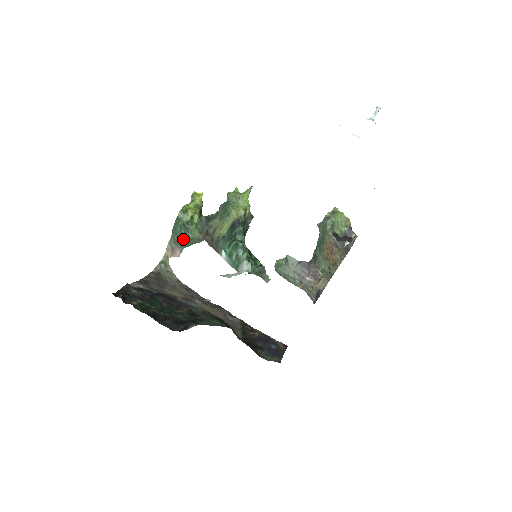
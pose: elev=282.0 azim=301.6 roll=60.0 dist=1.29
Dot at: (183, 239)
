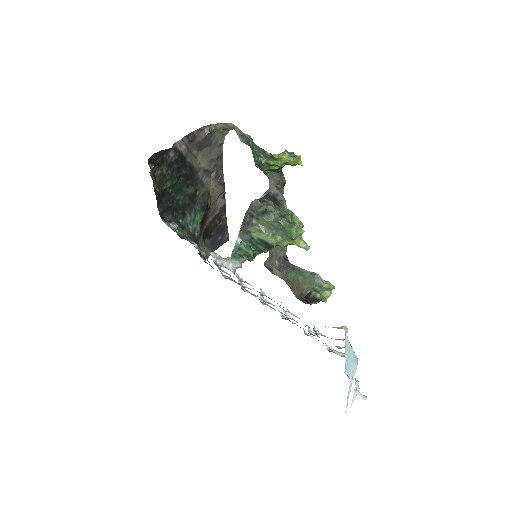
Dot at: occluded
